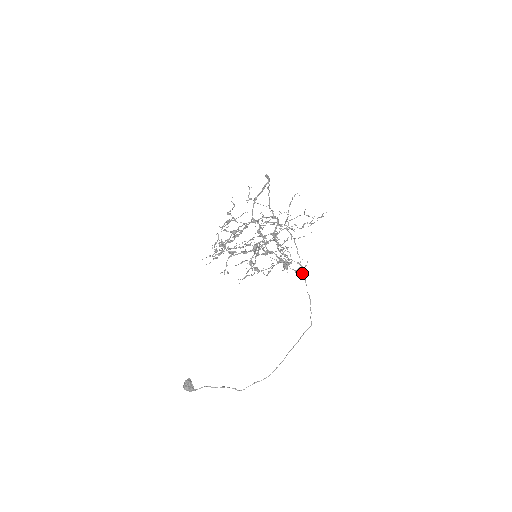
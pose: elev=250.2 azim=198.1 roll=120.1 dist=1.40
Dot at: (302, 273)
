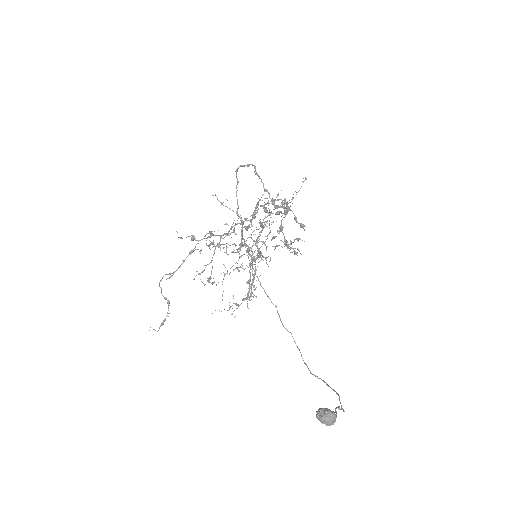
Dot at: (300, 253)
